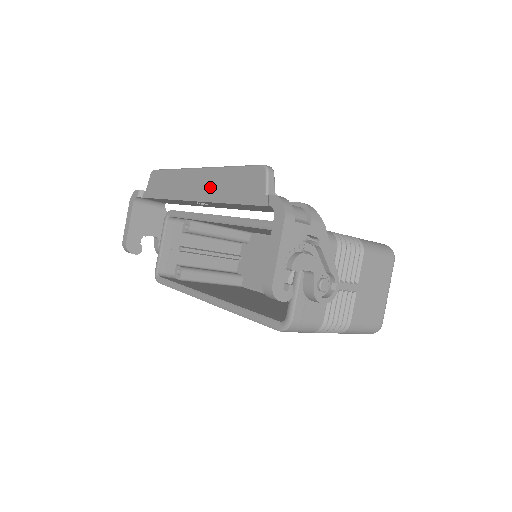
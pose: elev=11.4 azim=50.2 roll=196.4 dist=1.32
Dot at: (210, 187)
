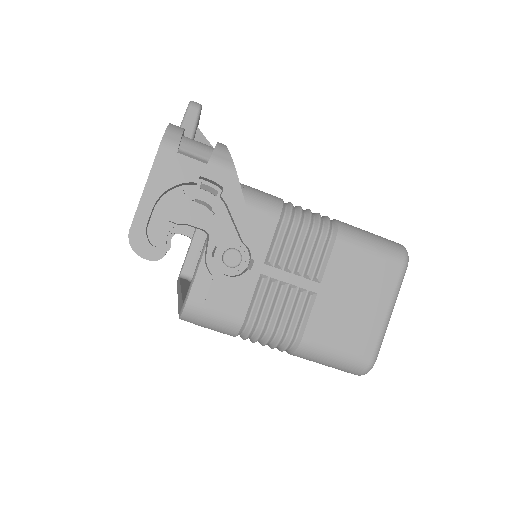
Dot at: occluded
